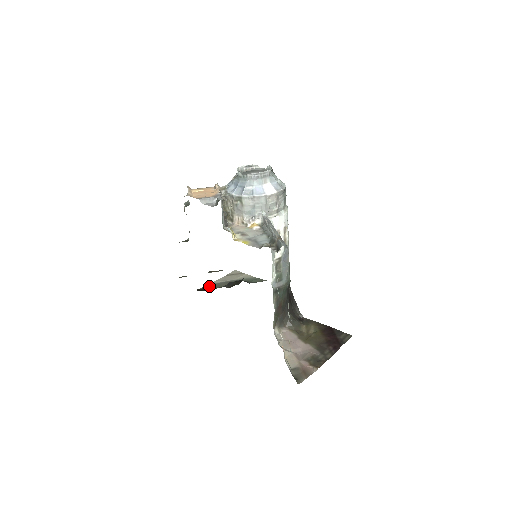
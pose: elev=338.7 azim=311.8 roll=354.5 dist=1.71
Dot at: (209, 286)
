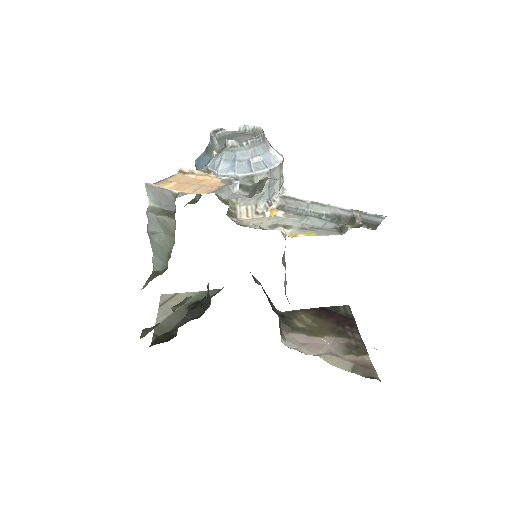
Dot at: (159, 330)
